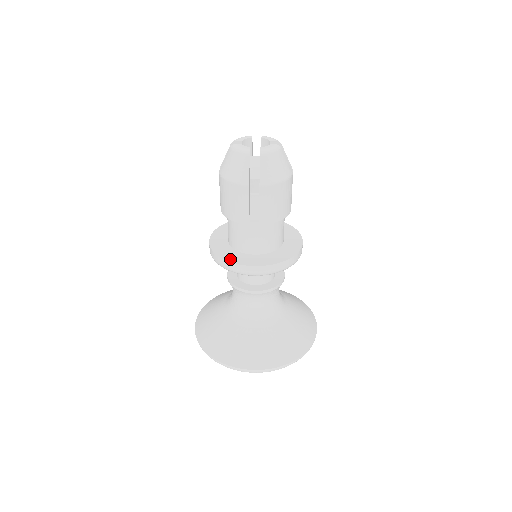
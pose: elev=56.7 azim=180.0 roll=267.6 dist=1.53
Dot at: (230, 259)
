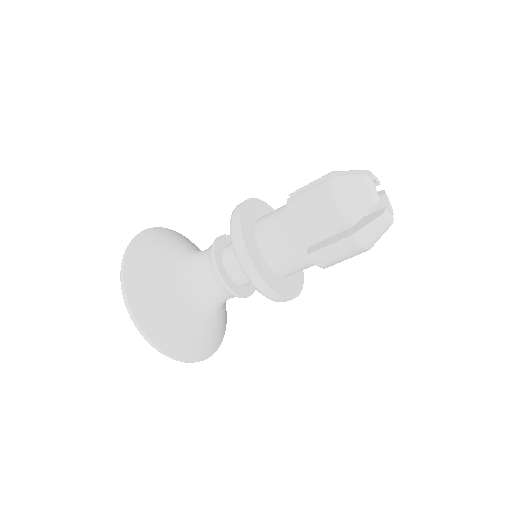
Dot at: (249, 248)
